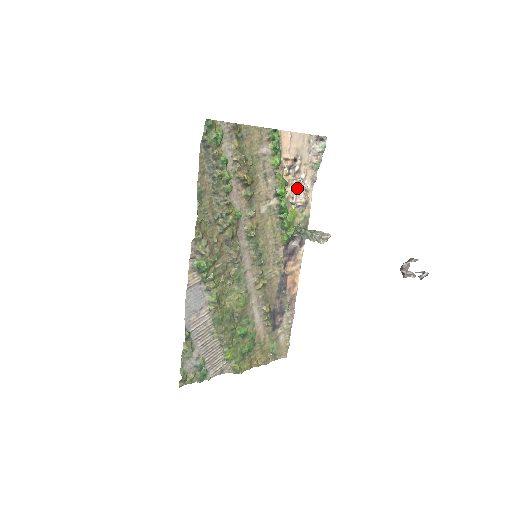
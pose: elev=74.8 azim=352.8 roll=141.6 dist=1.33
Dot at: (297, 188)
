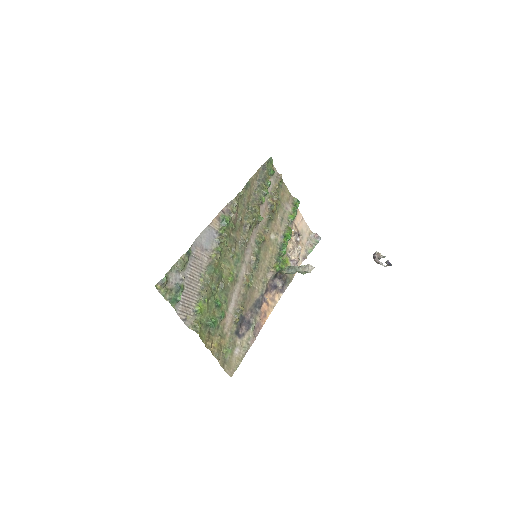
Dot at: (295, 248)
